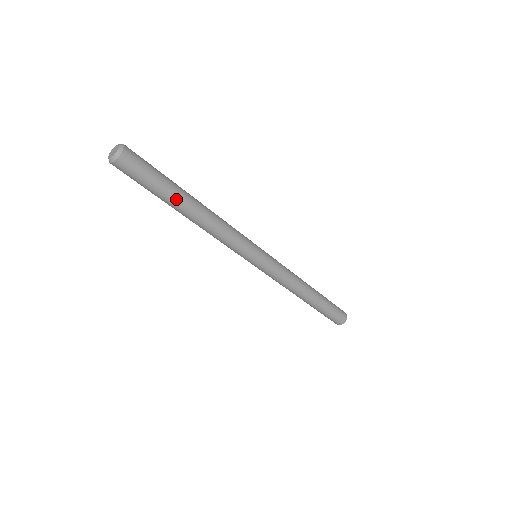
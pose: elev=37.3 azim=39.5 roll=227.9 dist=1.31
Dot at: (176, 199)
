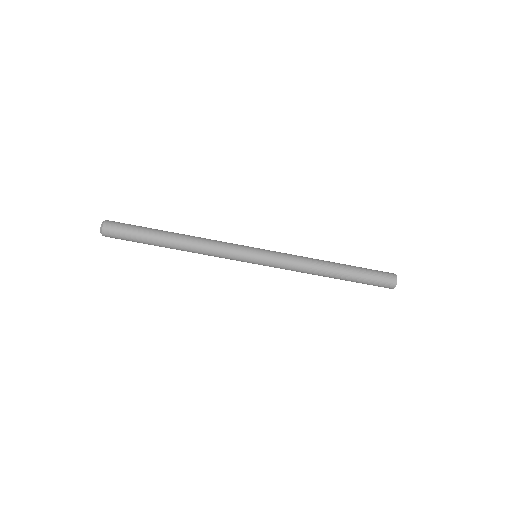
Dot at: (157, 234)
